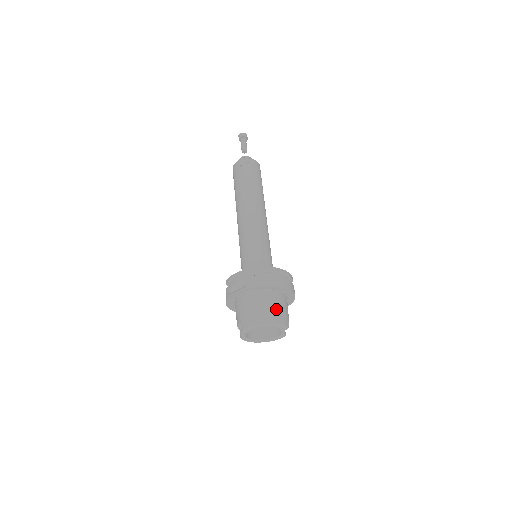
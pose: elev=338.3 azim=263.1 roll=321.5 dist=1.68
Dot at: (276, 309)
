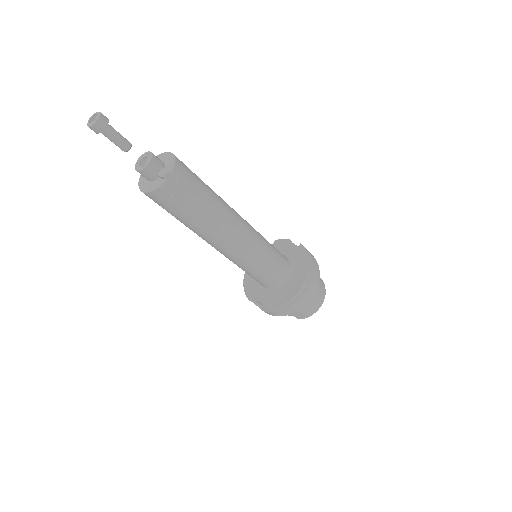
Dot at: (319, 290)
